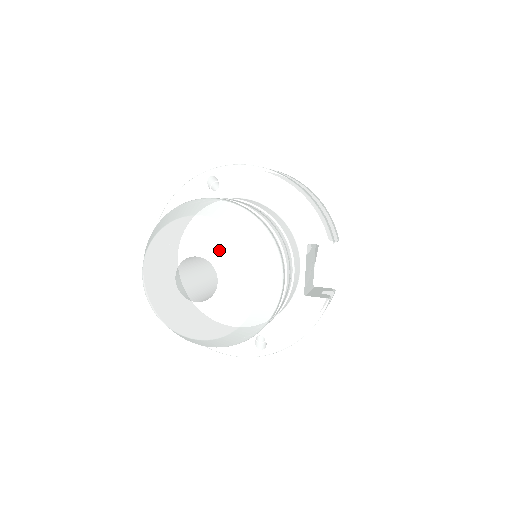
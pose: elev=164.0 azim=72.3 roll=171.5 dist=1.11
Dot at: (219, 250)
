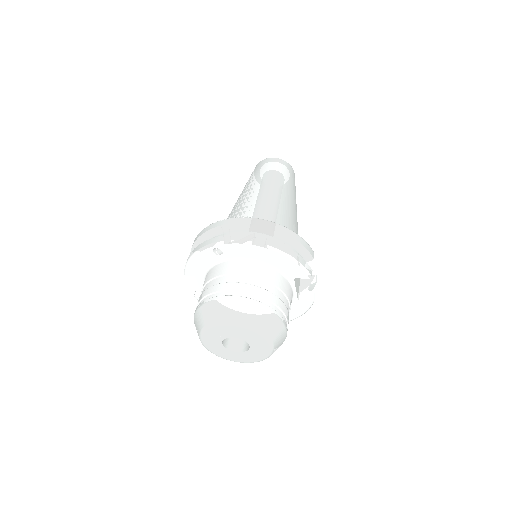
Dot at: (246, 335)
